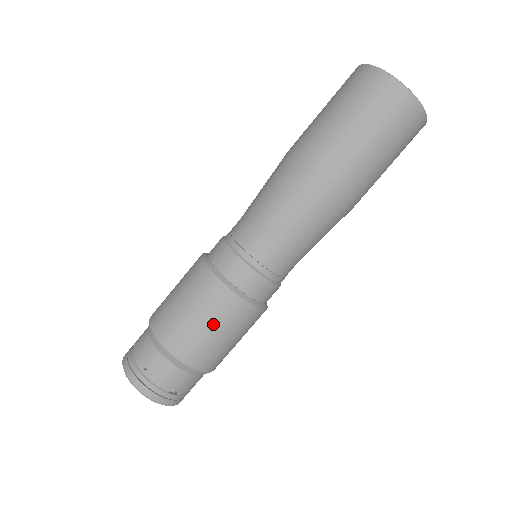
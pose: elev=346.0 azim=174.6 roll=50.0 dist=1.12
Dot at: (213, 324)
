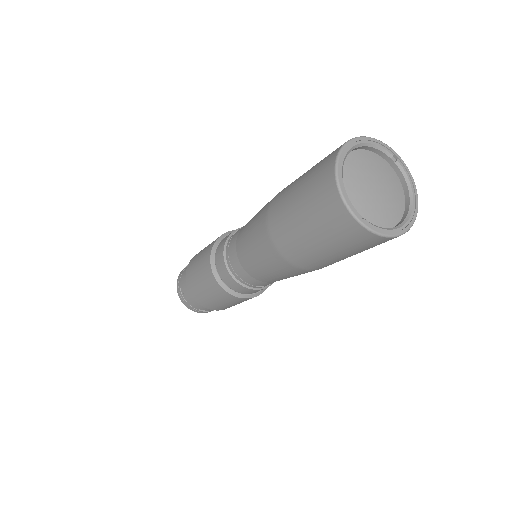
Dot at: (212, 296)
